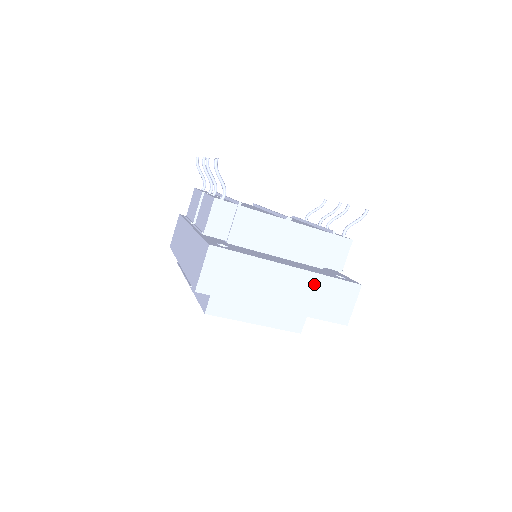
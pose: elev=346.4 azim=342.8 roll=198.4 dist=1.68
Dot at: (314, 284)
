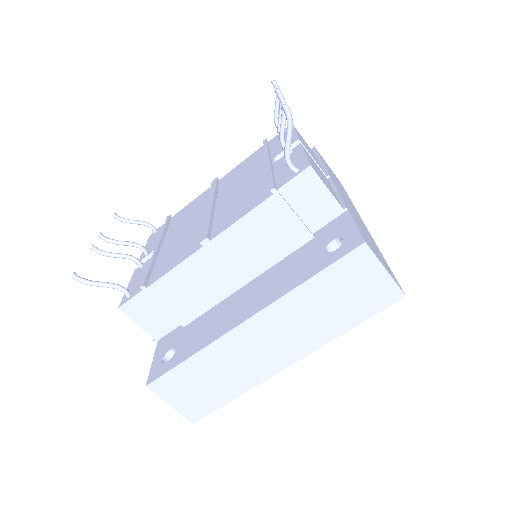
Dot at: (298, 306)
